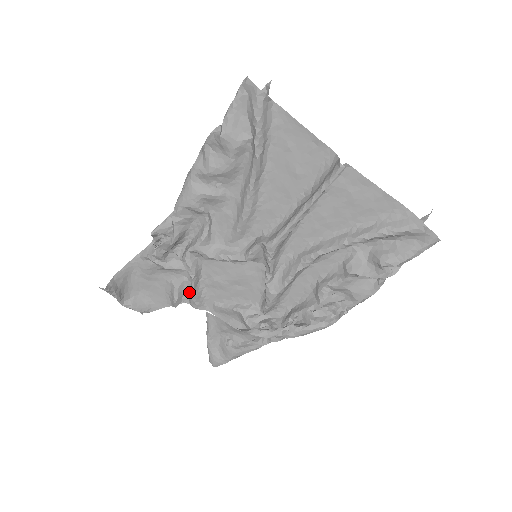
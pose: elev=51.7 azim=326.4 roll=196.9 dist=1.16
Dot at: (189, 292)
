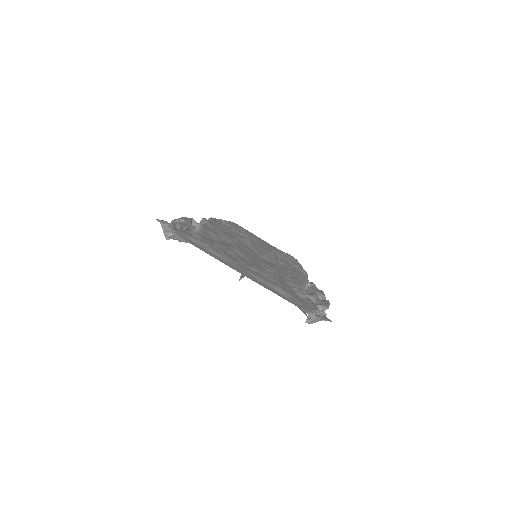
Dot at: occluded
